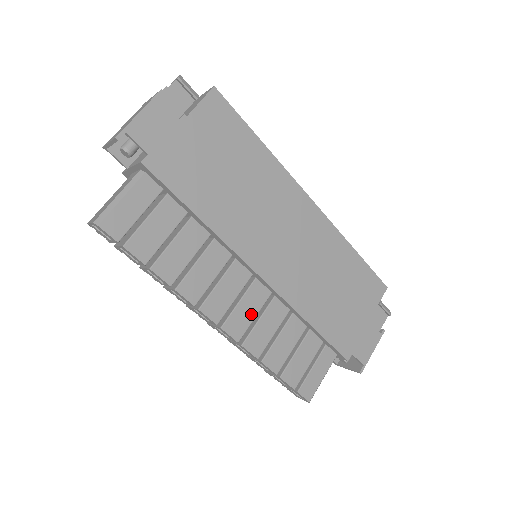
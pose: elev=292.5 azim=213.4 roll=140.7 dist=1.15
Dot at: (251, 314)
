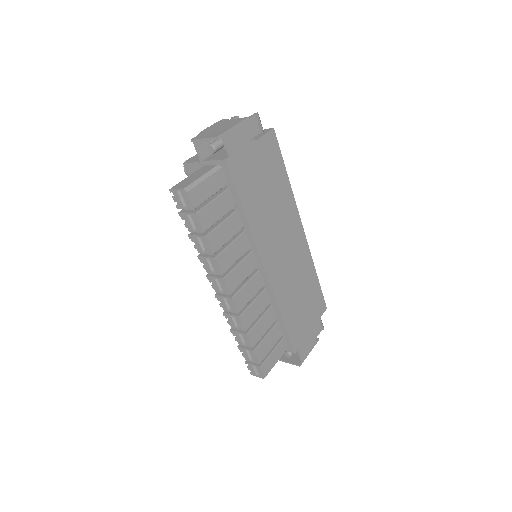
Dot at: (250, 295)
